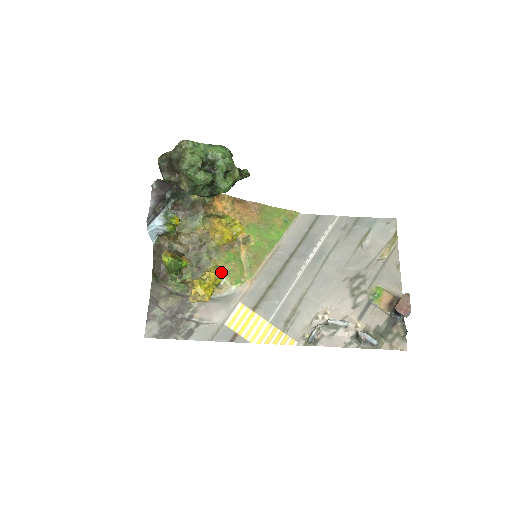
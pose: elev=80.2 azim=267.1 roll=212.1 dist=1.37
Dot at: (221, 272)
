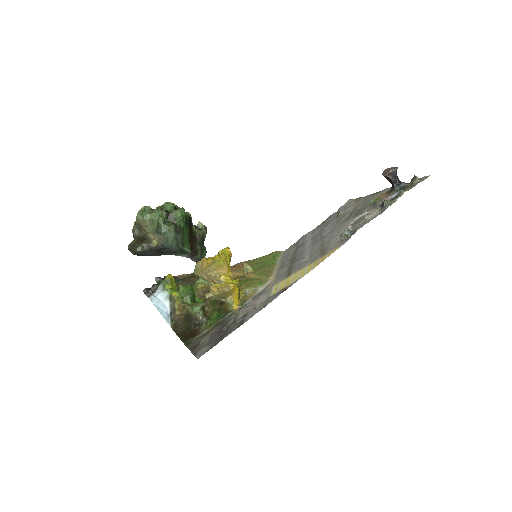
Dot at: occluded
